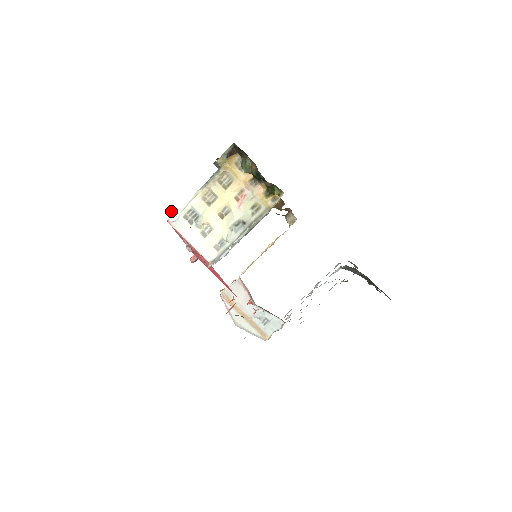
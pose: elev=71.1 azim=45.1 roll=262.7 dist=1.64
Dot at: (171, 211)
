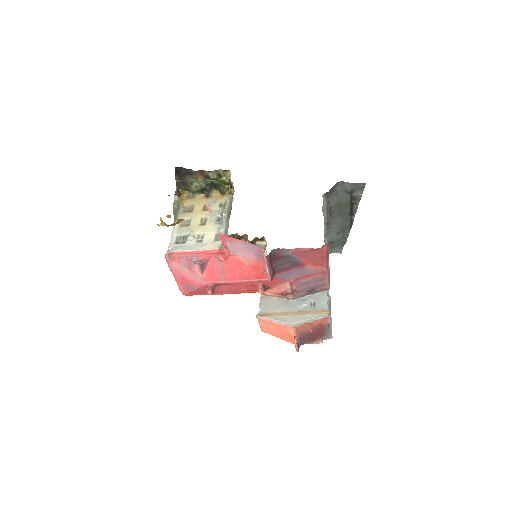
Dot at: (161, 225)
